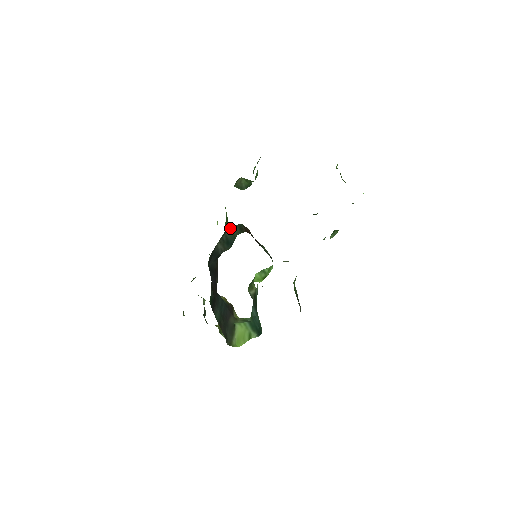
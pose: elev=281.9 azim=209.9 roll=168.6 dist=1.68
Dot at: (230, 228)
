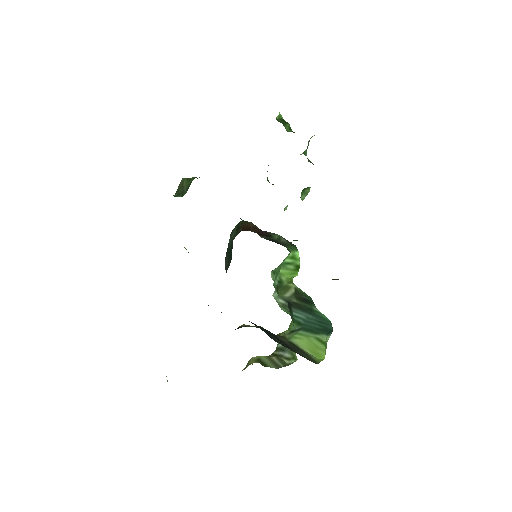
Dot at: occluded
